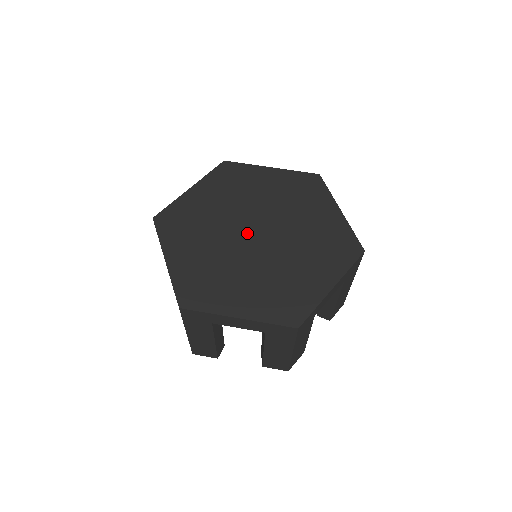
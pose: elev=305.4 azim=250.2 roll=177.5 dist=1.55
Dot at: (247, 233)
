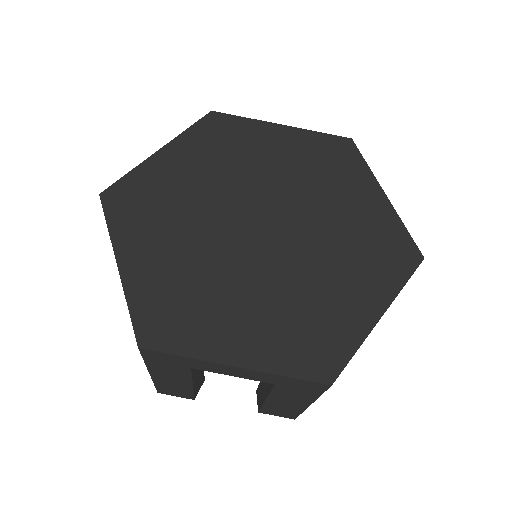
Dot at: (247, 224)
